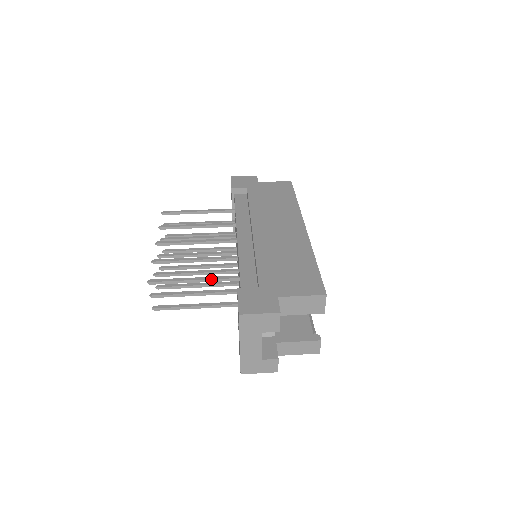
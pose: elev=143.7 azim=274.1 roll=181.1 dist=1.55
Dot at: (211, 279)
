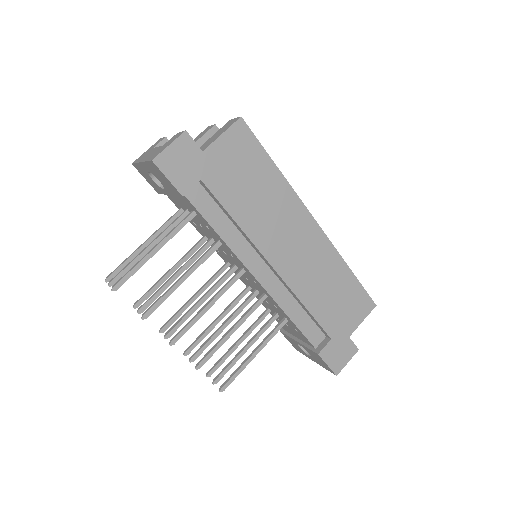
Dot at: occluded
